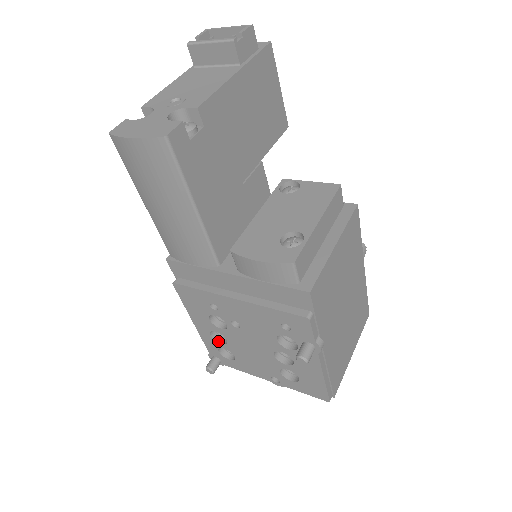
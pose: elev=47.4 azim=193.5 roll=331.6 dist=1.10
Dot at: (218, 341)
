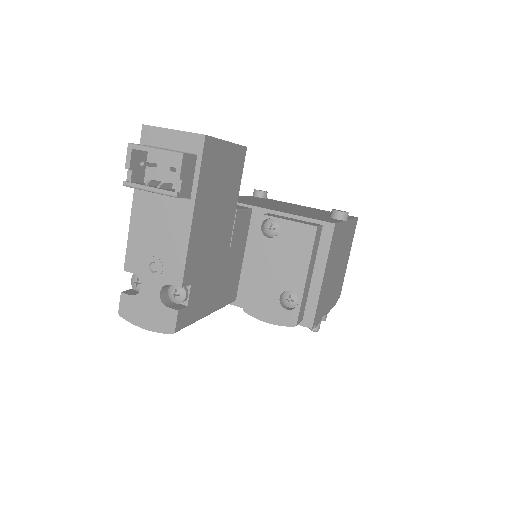
Dot at: occluded
